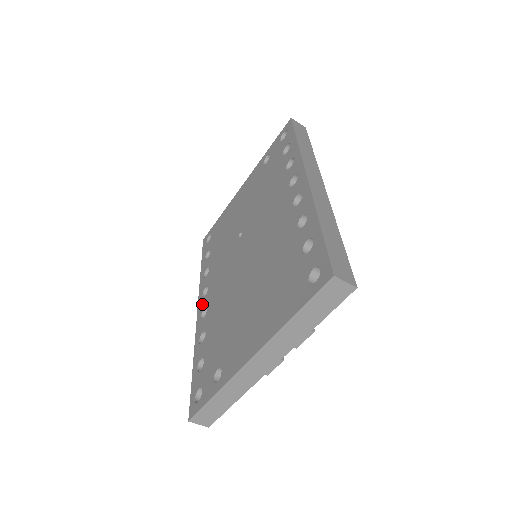
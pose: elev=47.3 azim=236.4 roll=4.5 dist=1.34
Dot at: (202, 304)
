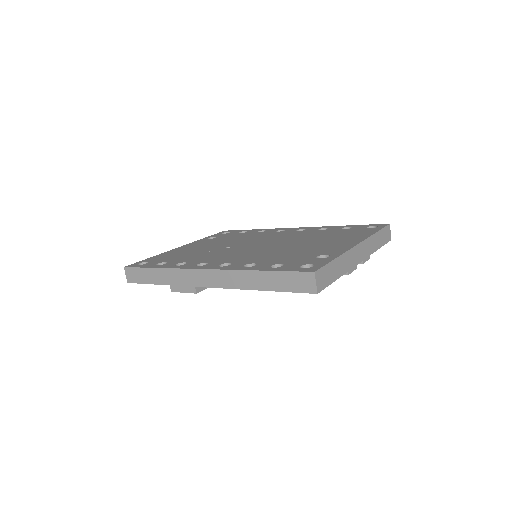
Dot at: (210, 265)
